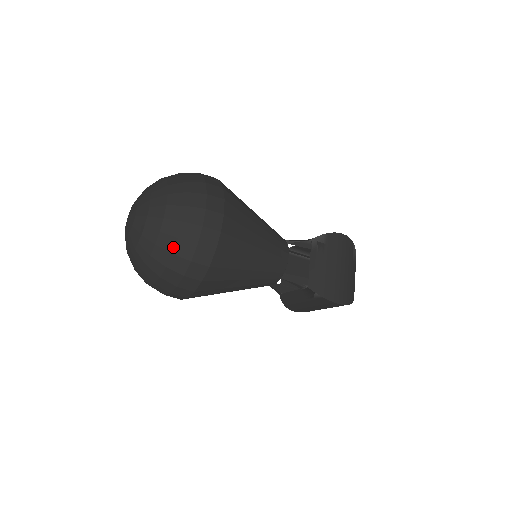
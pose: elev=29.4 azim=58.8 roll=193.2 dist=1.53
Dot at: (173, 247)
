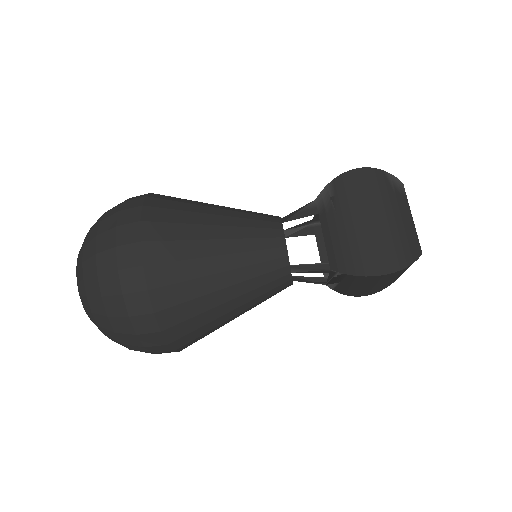
Dot at: occluded
